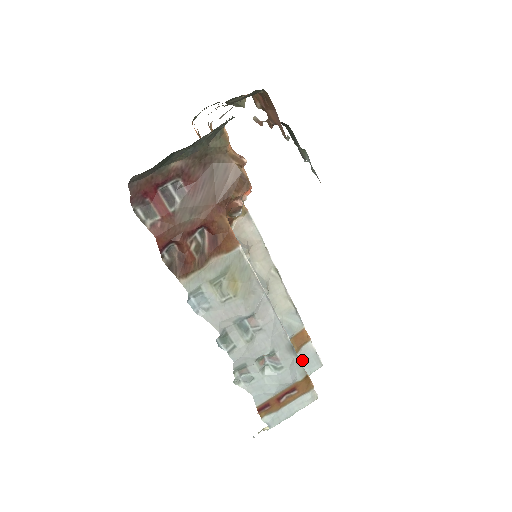
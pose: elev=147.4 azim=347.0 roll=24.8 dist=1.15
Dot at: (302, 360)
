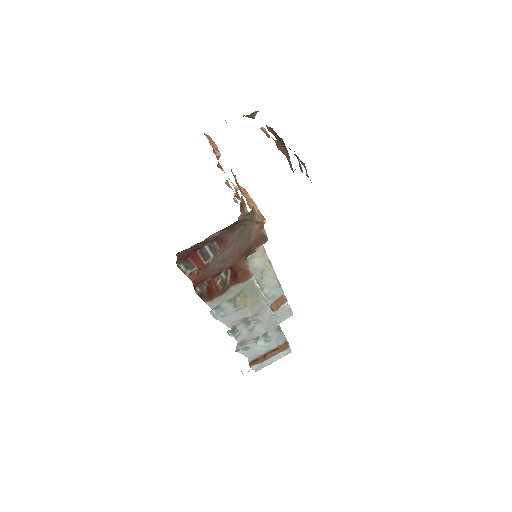
Dot at: (279, 314)
